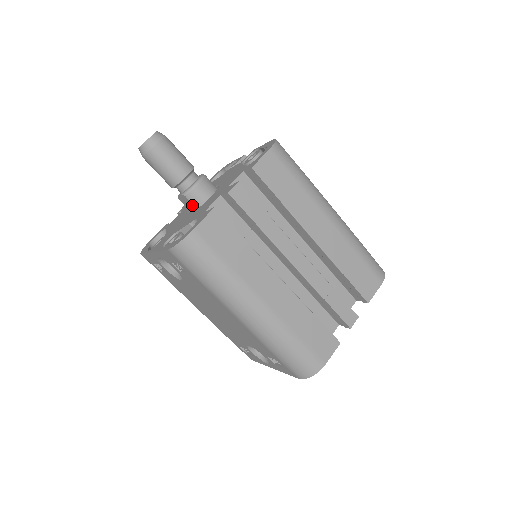
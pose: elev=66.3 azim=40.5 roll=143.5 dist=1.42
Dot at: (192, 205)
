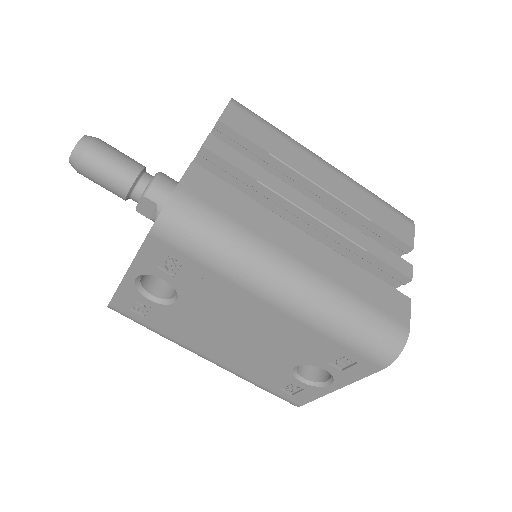
Dot at: (158, 207)
